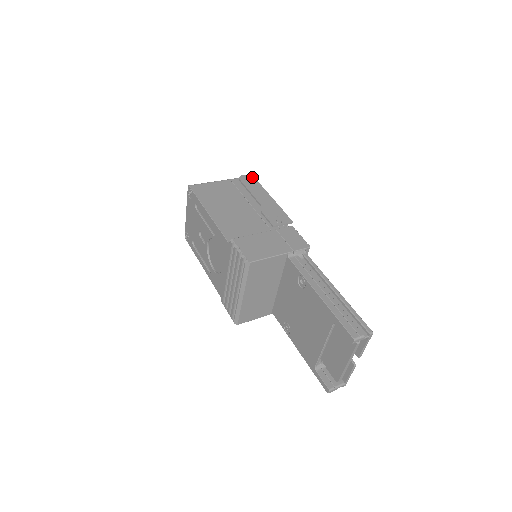
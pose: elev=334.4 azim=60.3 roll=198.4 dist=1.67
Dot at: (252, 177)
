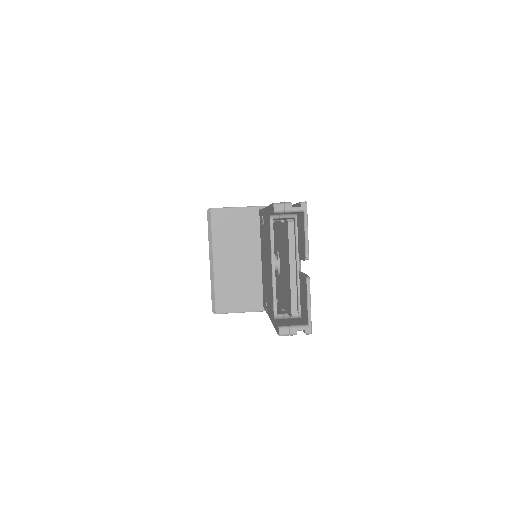
Dot at: occluded
